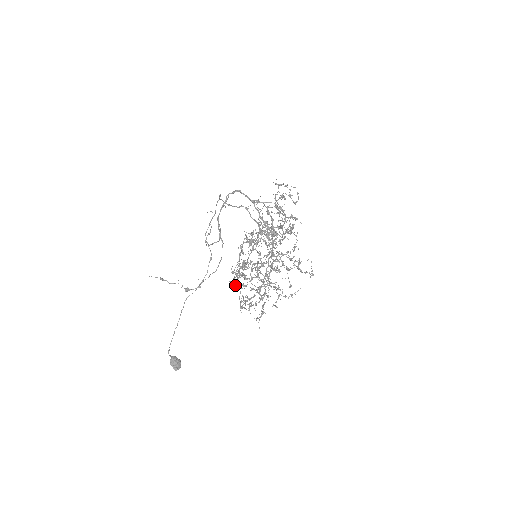
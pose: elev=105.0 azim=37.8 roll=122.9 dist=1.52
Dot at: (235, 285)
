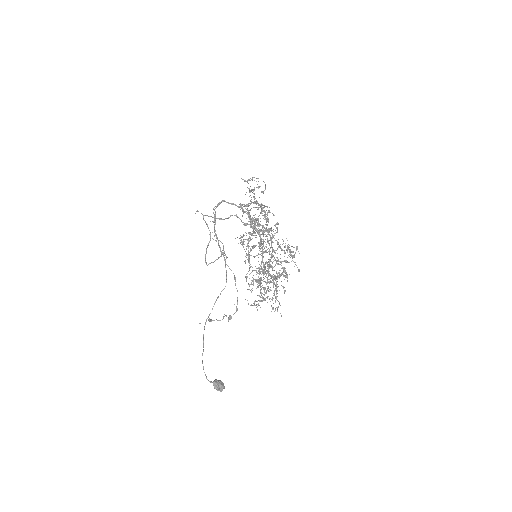
Dot at: (260, 292)
